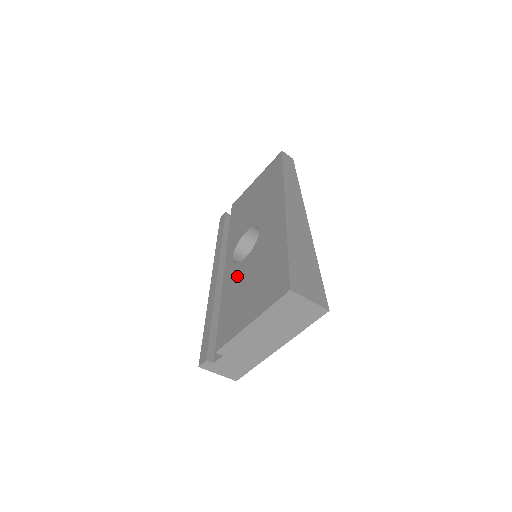
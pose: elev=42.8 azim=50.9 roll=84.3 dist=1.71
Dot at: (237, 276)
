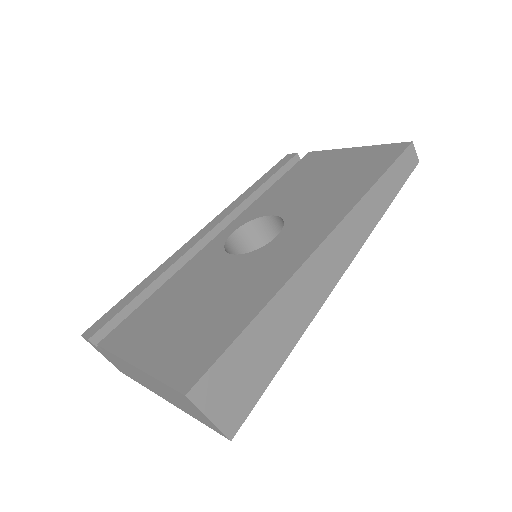
Dot at: (205, 269)
